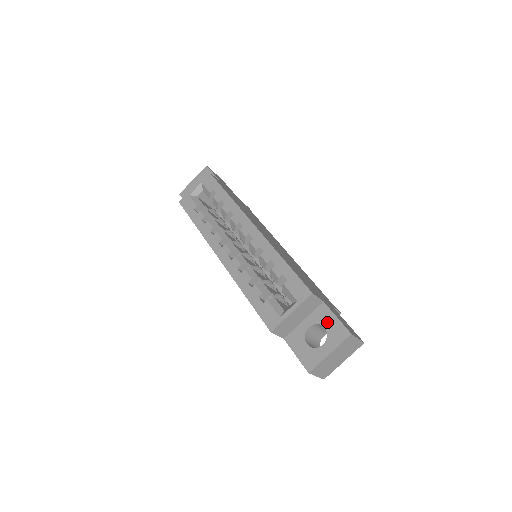
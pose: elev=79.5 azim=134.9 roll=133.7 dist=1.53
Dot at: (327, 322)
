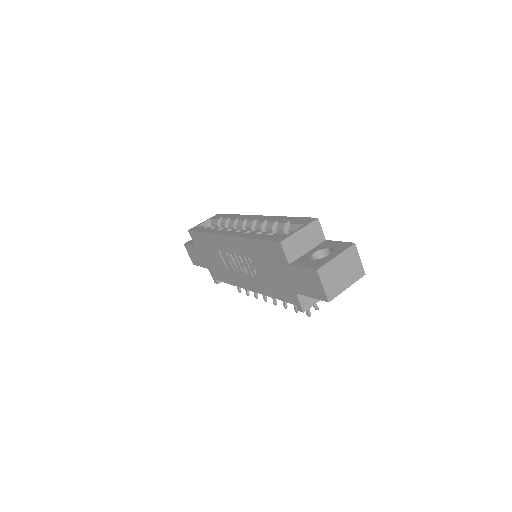
Dot at: (331, 245)
